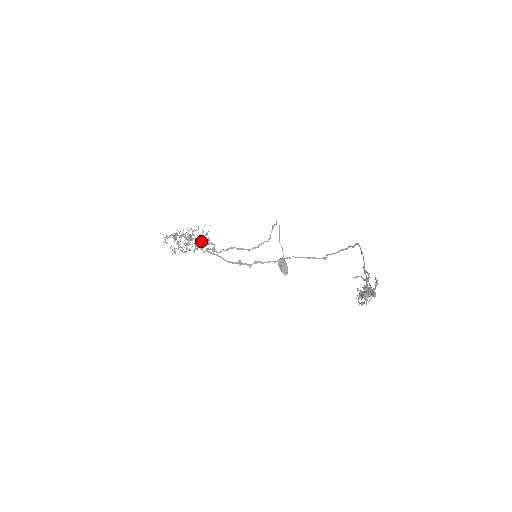
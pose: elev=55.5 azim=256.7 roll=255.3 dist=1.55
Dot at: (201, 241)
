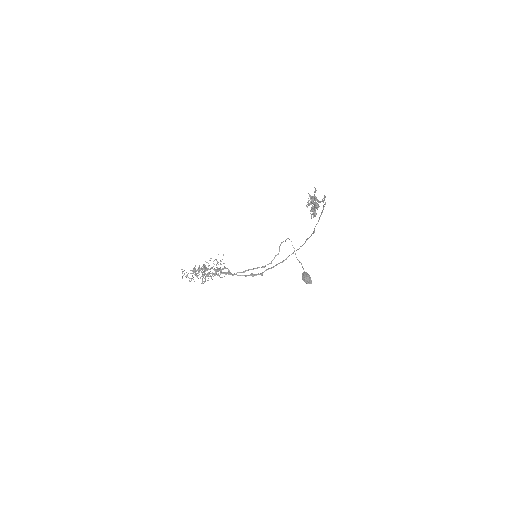
Dot at: (216, 269)
